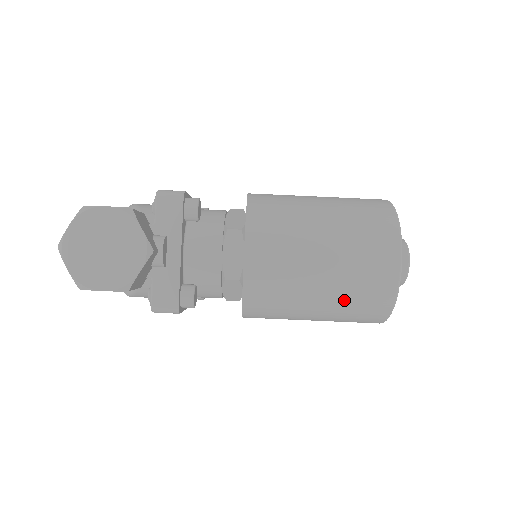
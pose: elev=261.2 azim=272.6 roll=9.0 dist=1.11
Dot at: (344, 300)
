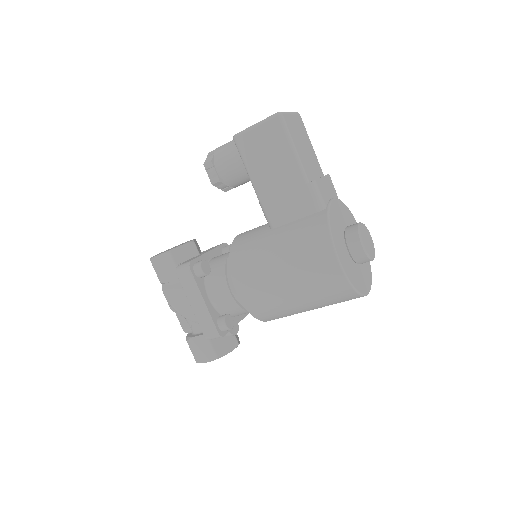
Dot at: occluded
